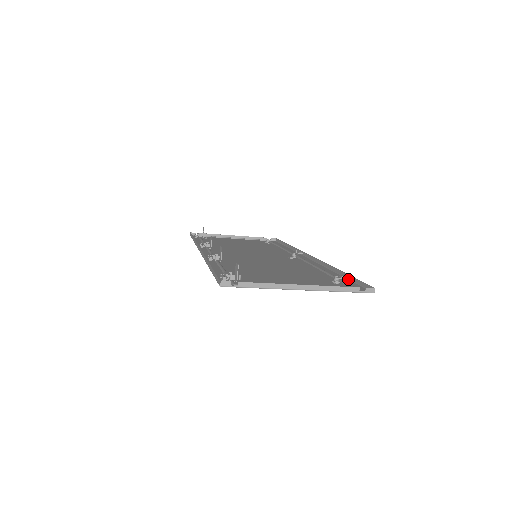
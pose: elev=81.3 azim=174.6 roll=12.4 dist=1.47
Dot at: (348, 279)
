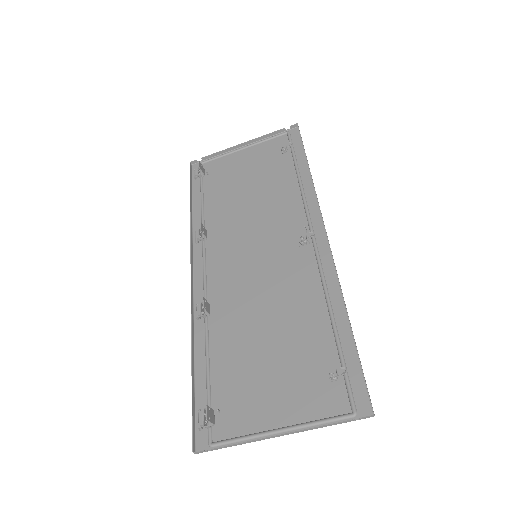
Dot at: (355, 346)
